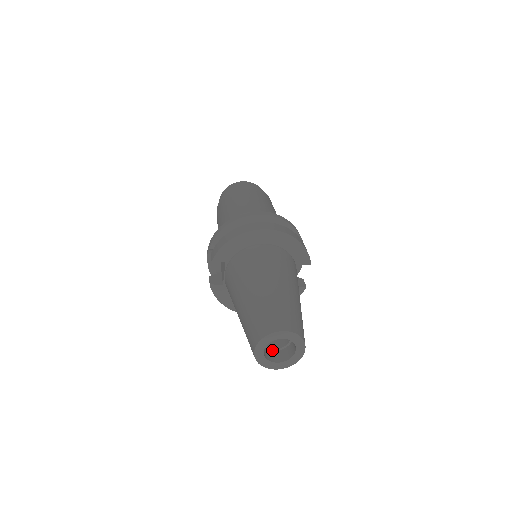
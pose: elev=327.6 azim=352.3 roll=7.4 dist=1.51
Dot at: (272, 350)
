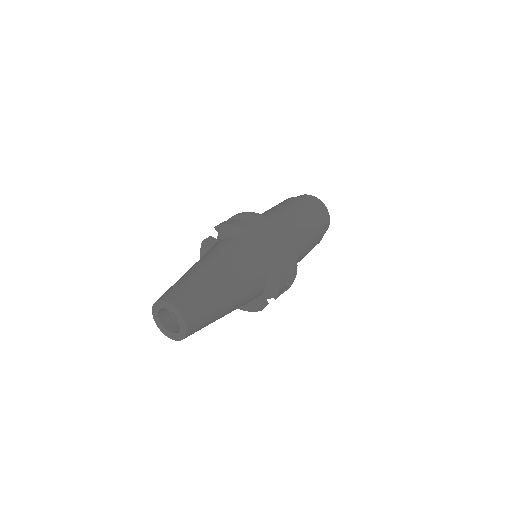
Dot at: (172, 317)
